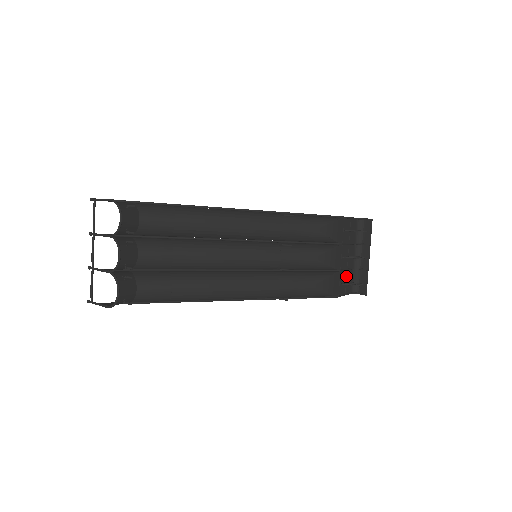
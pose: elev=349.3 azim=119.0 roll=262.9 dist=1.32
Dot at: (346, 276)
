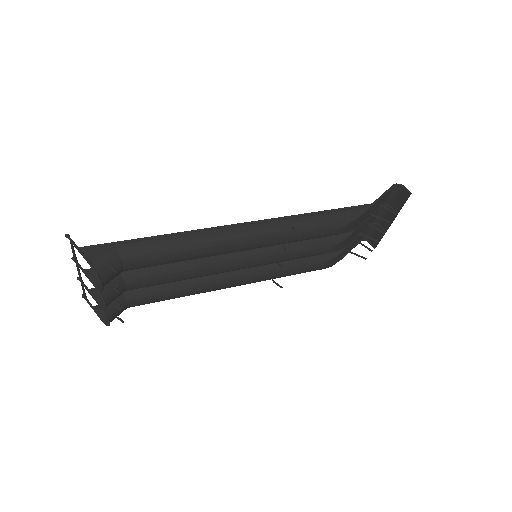
Dot at: (358, 237)
